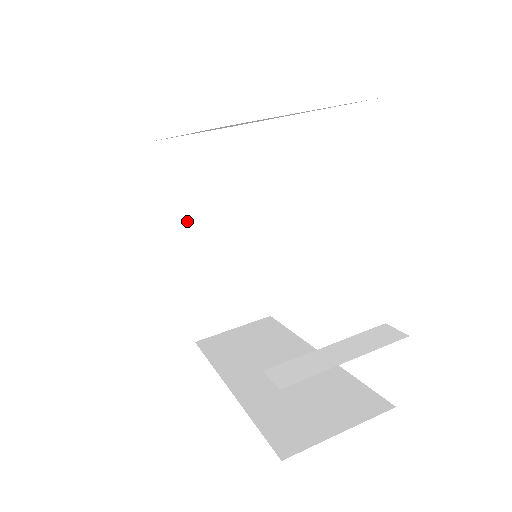
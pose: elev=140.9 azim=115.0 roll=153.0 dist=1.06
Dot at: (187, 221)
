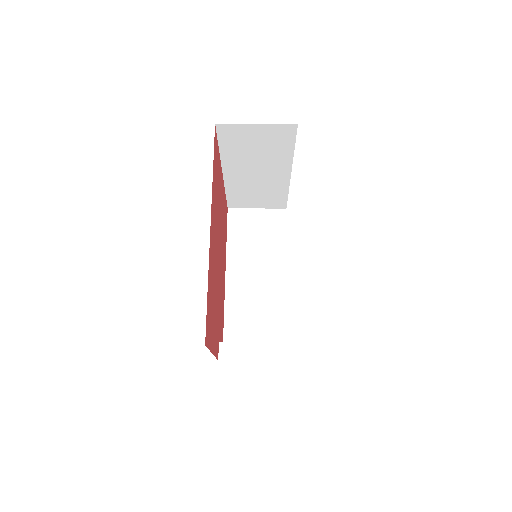
Dot at: (238, 164)
